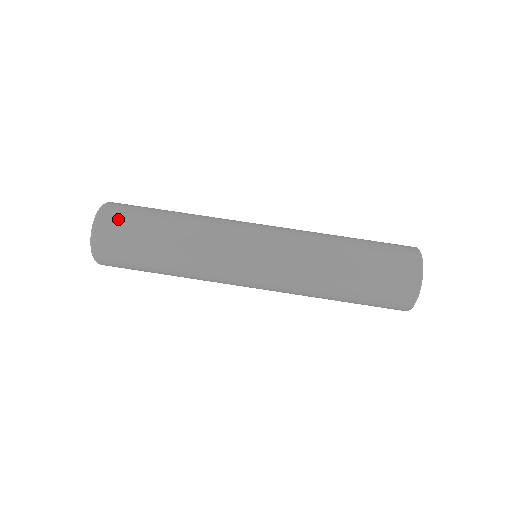
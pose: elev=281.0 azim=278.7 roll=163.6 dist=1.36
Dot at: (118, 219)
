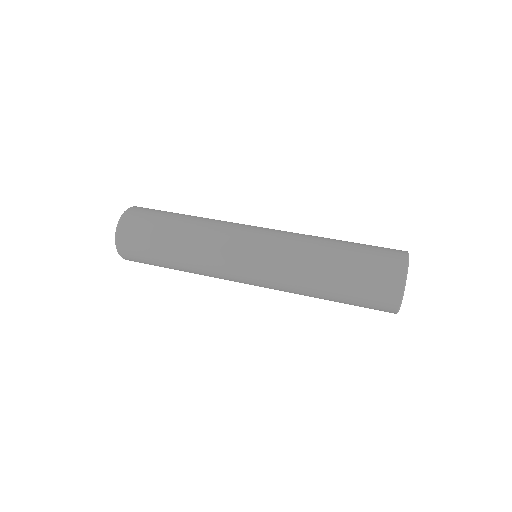
Dot at: (139, 217)
